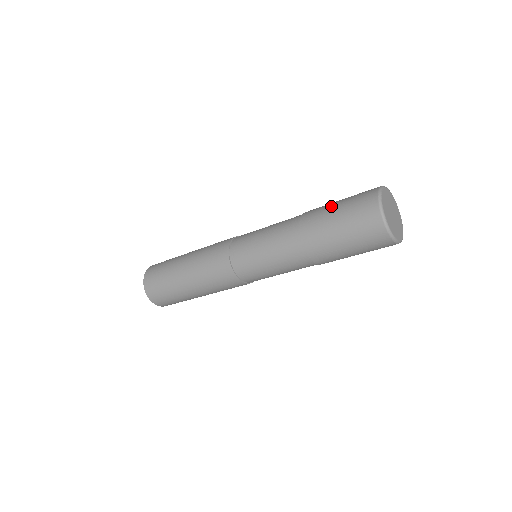
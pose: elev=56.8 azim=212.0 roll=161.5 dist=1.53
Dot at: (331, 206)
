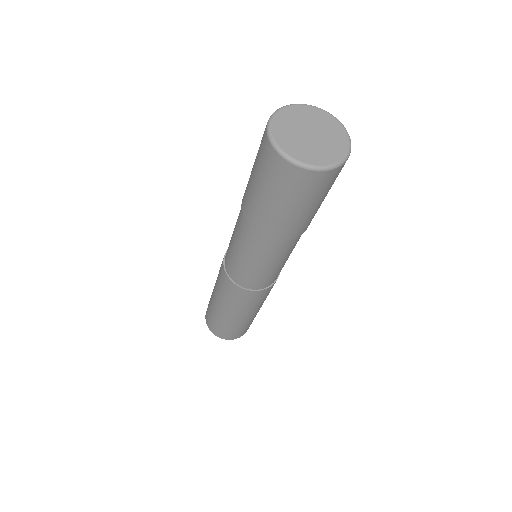
Dot at: occluded
